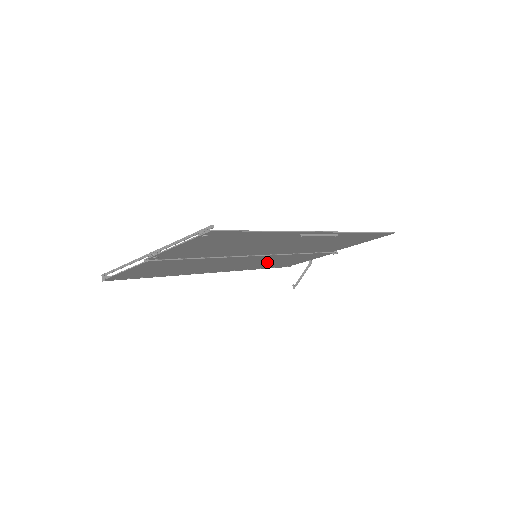
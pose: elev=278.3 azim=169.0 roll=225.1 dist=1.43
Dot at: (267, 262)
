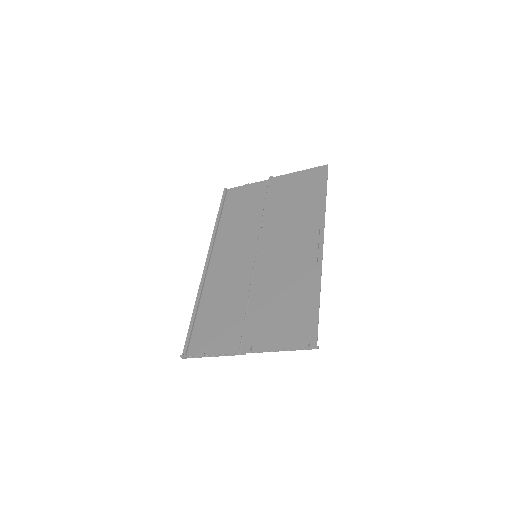
Dot at: (239, 229)
